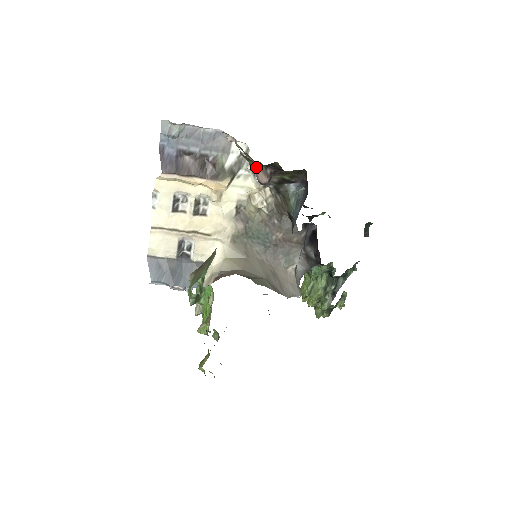
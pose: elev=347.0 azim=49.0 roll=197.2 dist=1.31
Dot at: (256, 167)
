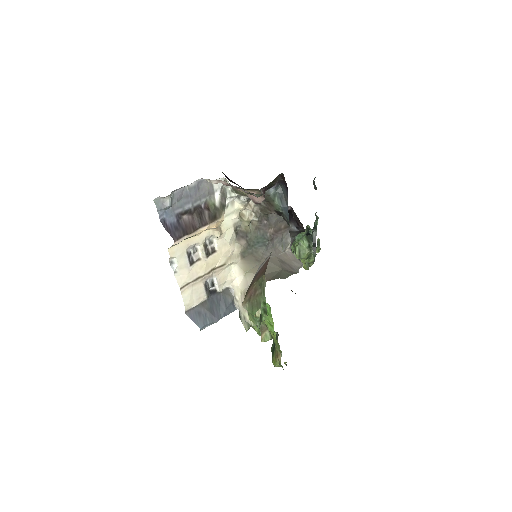
Dot at: occluded
